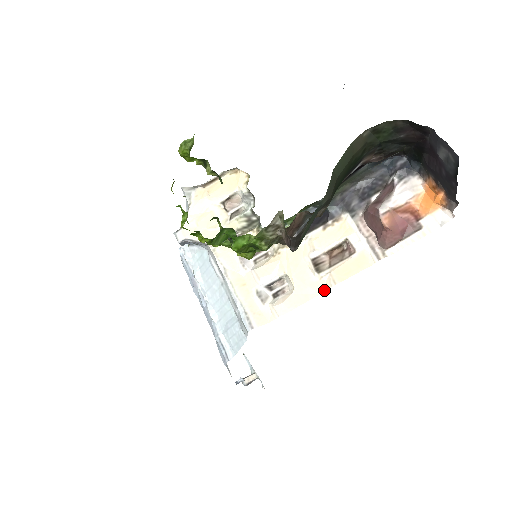
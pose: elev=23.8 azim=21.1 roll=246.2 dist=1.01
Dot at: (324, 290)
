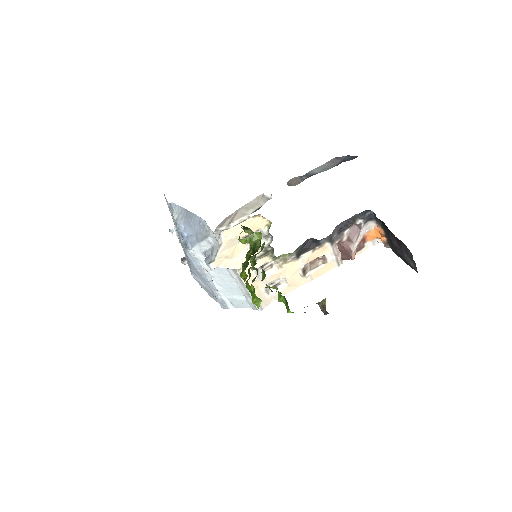
Dot at: occluded
